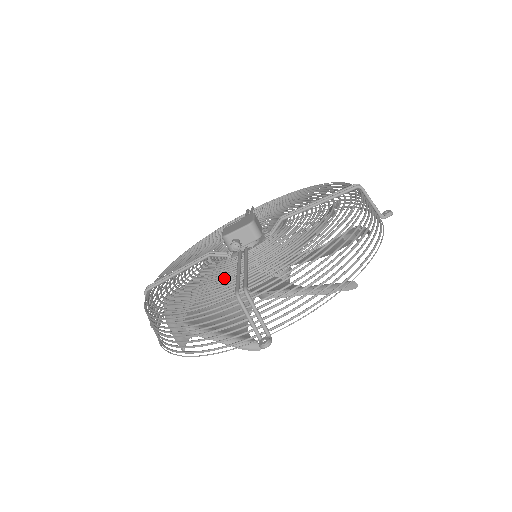
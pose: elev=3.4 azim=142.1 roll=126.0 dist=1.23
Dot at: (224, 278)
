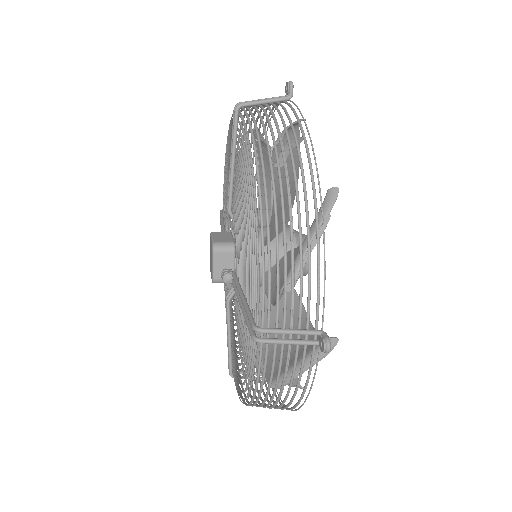
Dot at: (243, 323)
